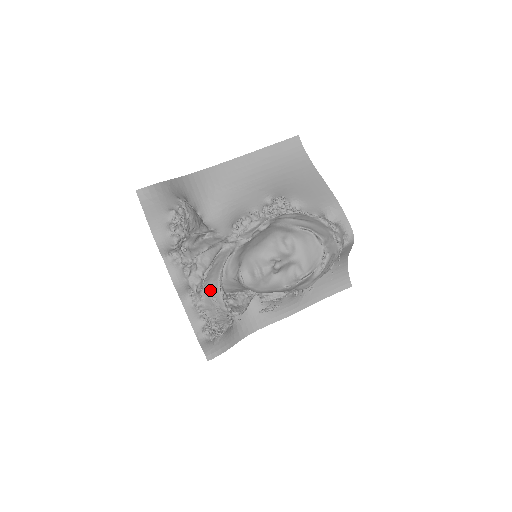
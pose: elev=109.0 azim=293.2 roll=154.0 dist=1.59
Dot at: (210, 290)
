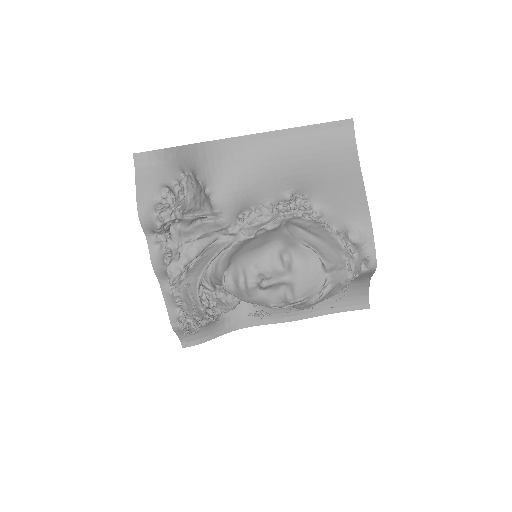
Dot at: (189, 285)
